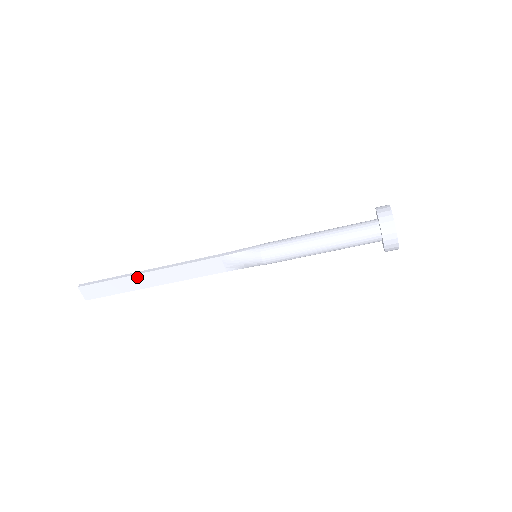
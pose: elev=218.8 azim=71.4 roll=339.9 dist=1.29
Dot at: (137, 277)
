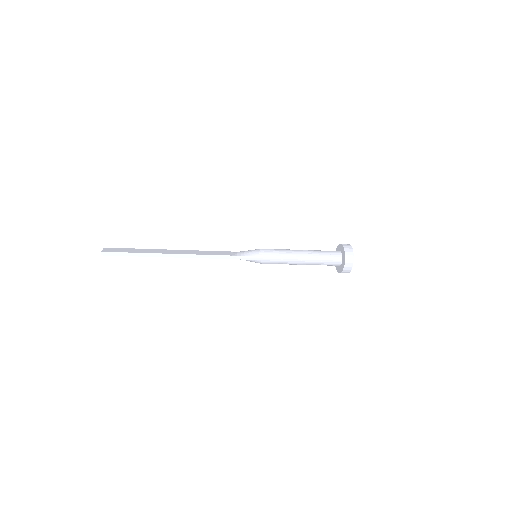
Dot at: (159, 256)
